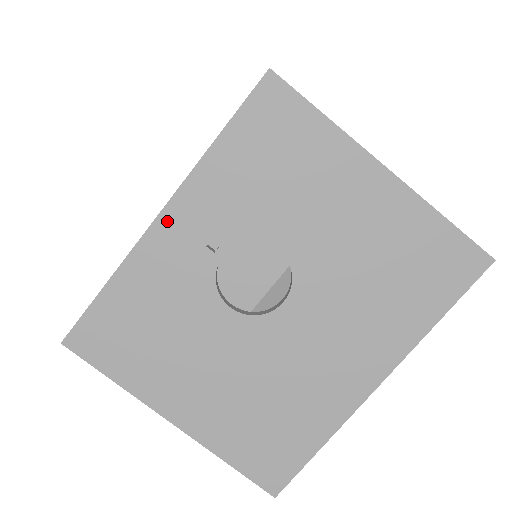
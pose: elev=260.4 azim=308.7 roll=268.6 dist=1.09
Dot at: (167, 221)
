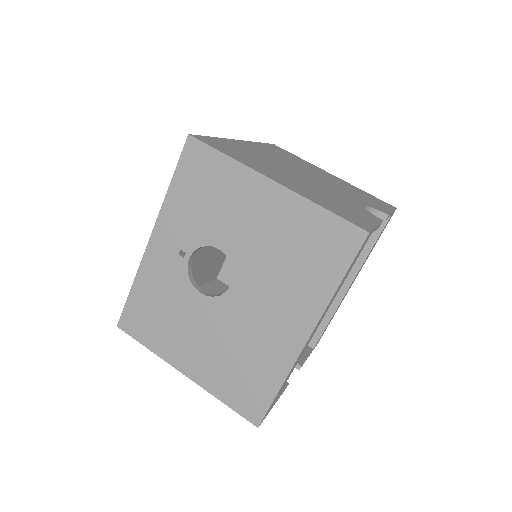
Dot at: (155, 242)
